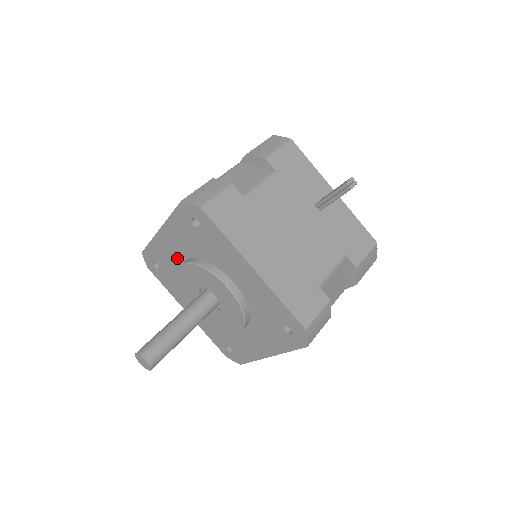
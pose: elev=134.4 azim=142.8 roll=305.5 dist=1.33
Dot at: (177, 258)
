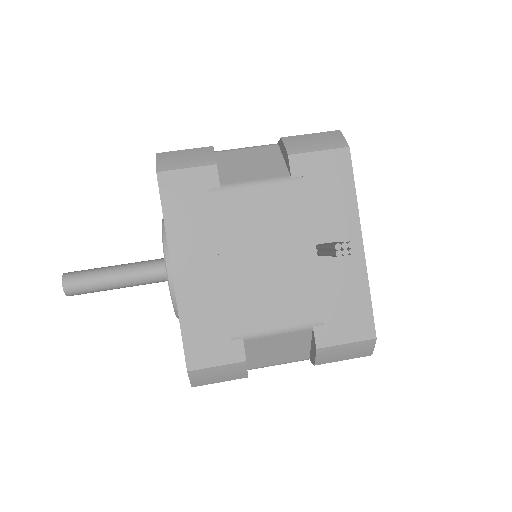
Dot at: occluded
